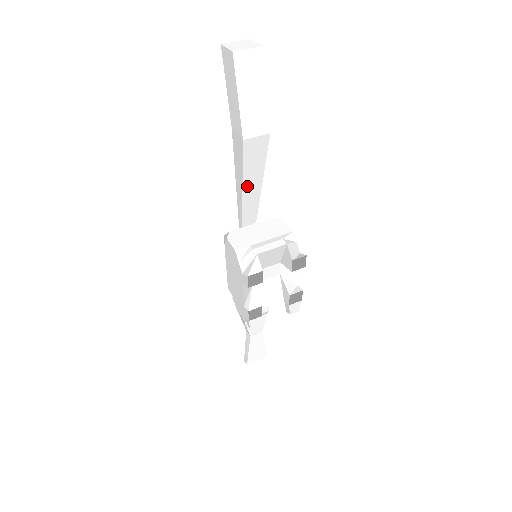
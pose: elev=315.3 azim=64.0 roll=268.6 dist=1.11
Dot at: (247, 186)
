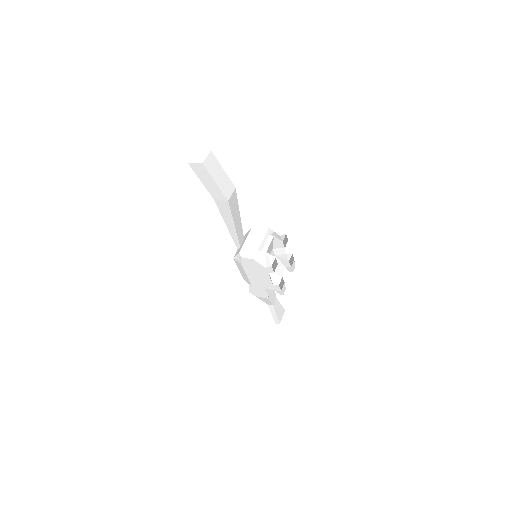
Dot at: (235, 222)
